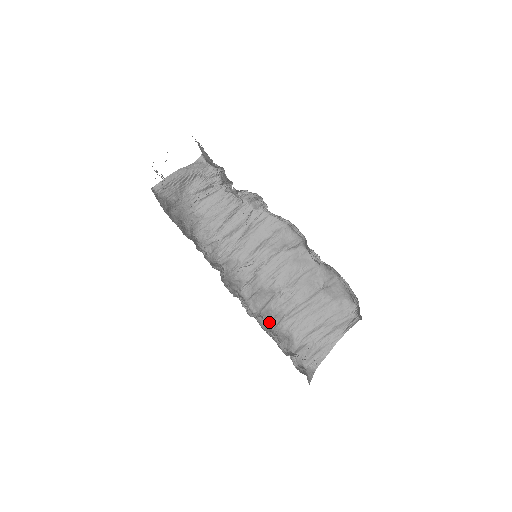
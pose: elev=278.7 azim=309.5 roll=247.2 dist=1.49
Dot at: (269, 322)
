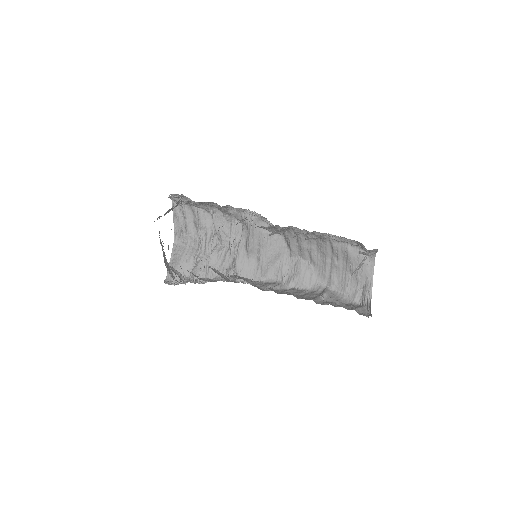
Dot at: occluded
